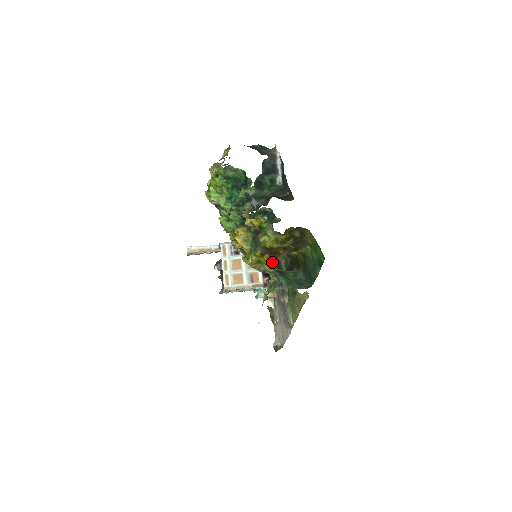
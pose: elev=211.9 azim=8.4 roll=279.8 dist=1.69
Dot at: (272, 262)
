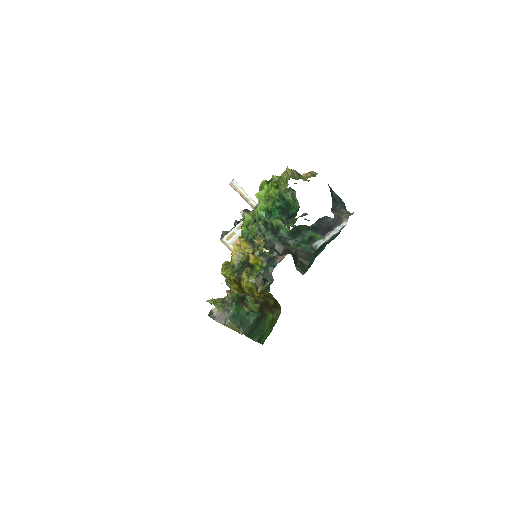
Dot at: (236, 293)
